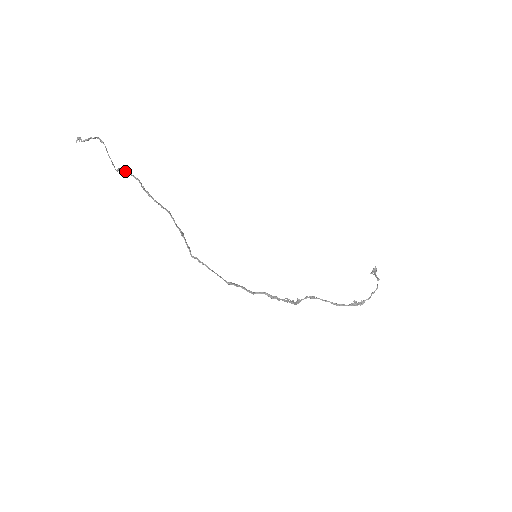
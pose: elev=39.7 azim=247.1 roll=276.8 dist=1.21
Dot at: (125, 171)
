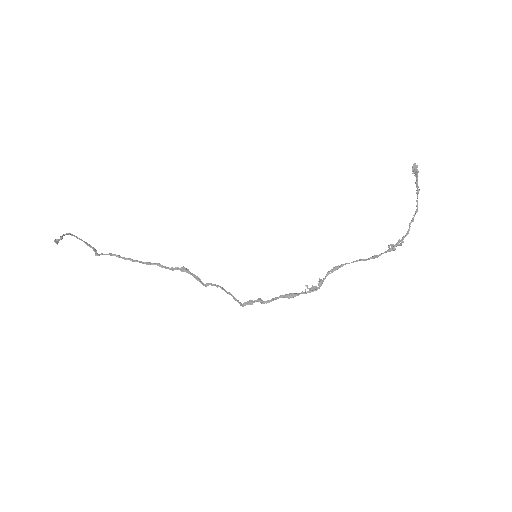
Dot at: occluded
